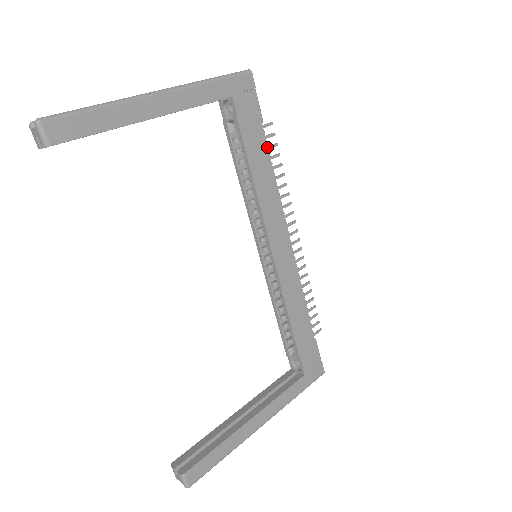
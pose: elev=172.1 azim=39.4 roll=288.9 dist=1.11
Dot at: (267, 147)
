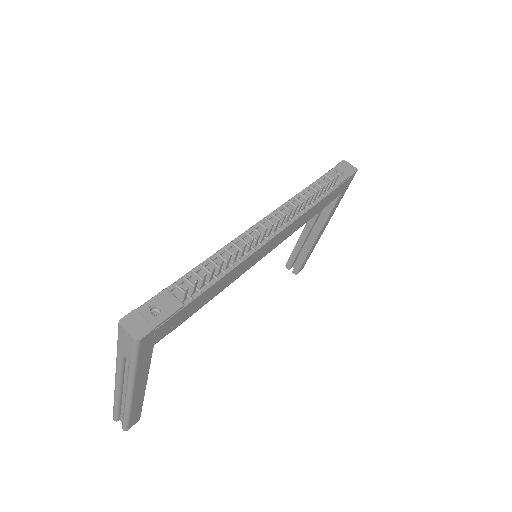
Dot at: (204, 292)
